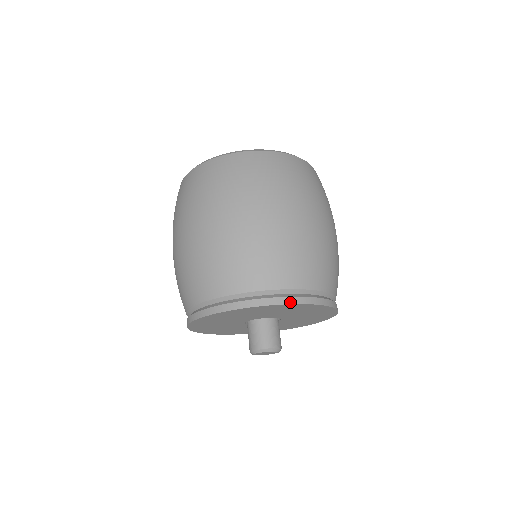
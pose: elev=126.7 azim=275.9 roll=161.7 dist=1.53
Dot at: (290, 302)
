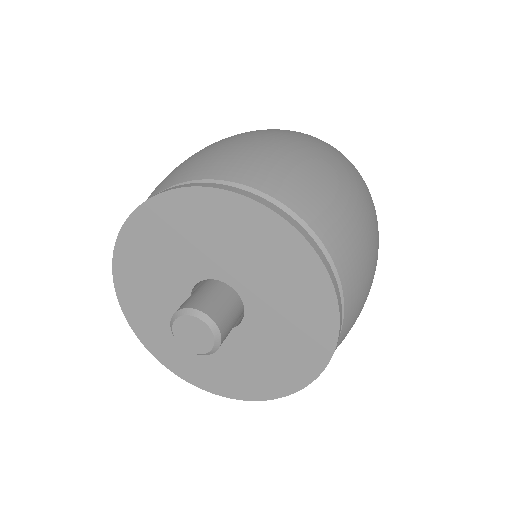
Dot at: (276, 210)
